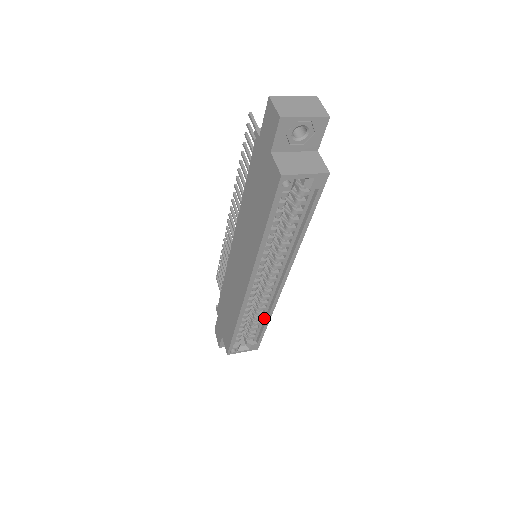
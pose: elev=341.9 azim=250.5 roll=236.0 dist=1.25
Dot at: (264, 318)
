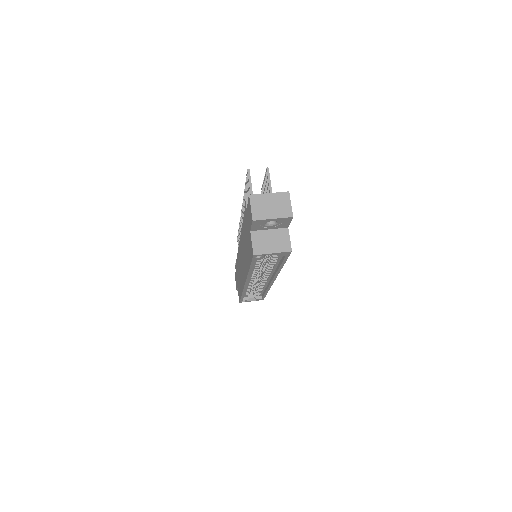
Dot at: (264, 289)
